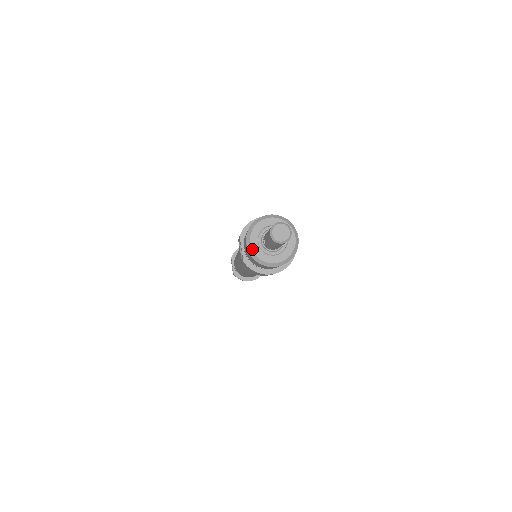
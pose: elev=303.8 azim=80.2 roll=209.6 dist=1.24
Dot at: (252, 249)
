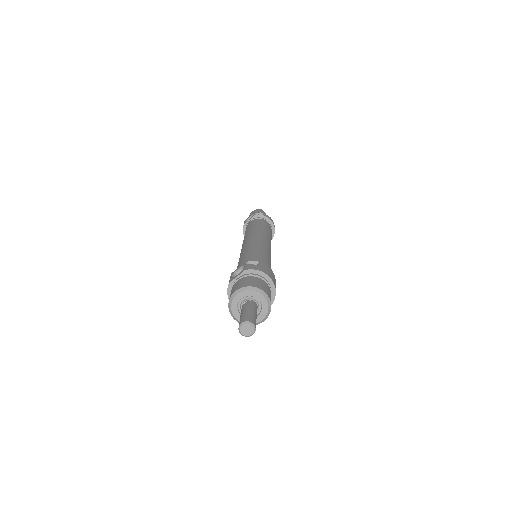
Dot at: (234, 298)
